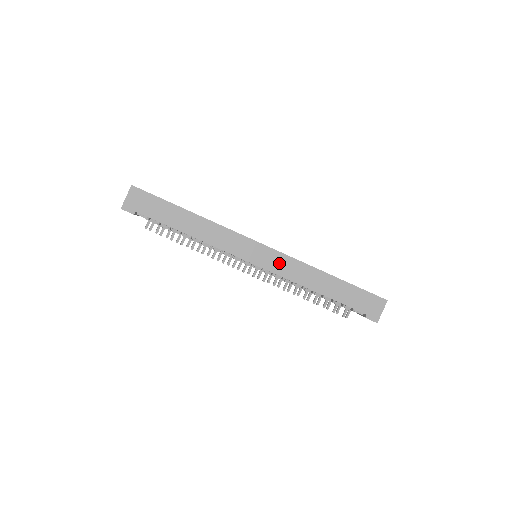
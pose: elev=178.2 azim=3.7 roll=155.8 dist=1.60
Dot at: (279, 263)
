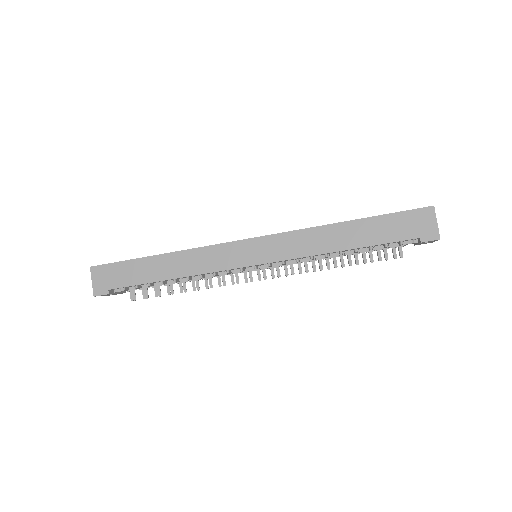
Dot at: (281, 246)
